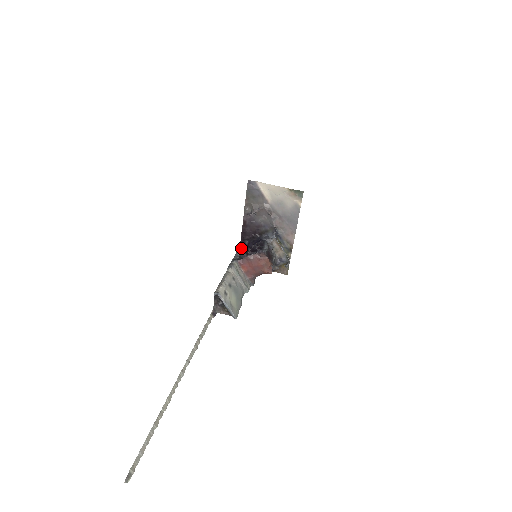
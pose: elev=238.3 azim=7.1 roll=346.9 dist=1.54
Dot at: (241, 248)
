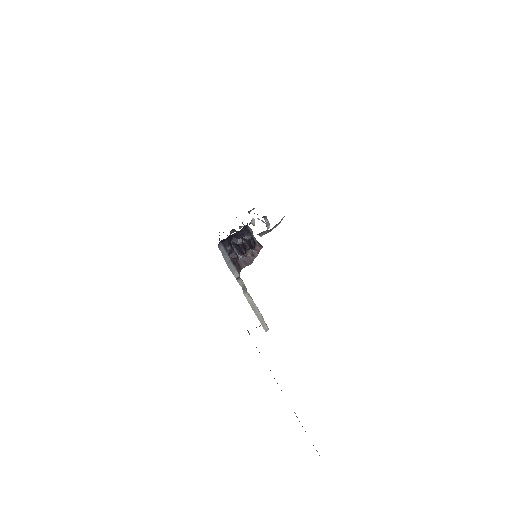
Dot at: (224, 249)
